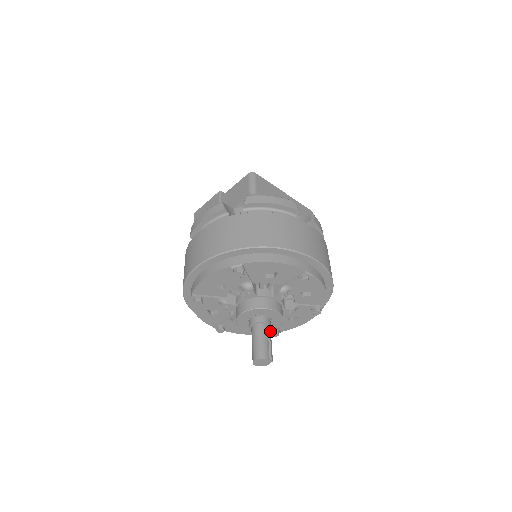
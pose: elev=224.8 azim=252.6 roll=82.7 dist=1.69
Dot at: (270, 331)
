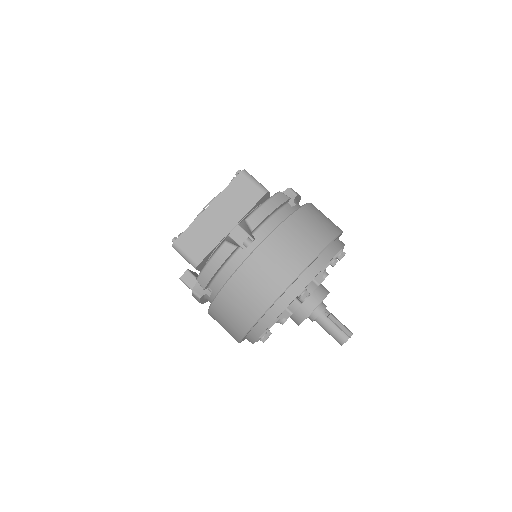
Dot at: occluded
